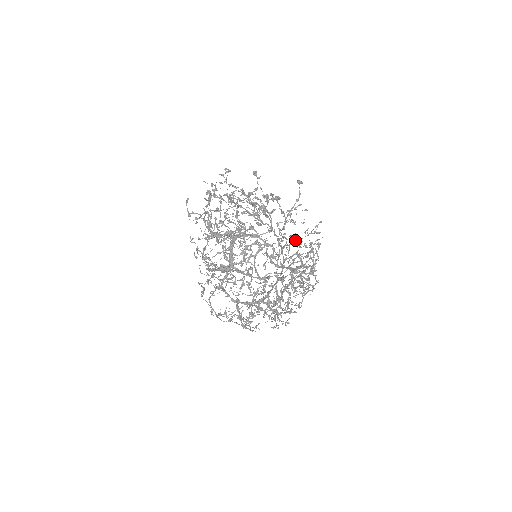
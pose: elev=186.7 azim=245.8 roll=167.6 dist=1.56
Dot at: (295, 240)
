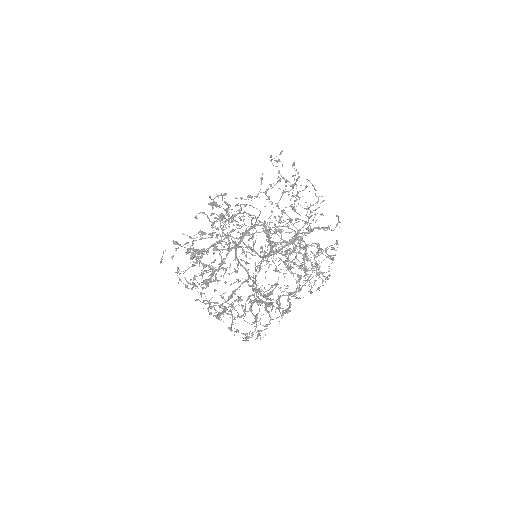
Dot at: (274, 217)
